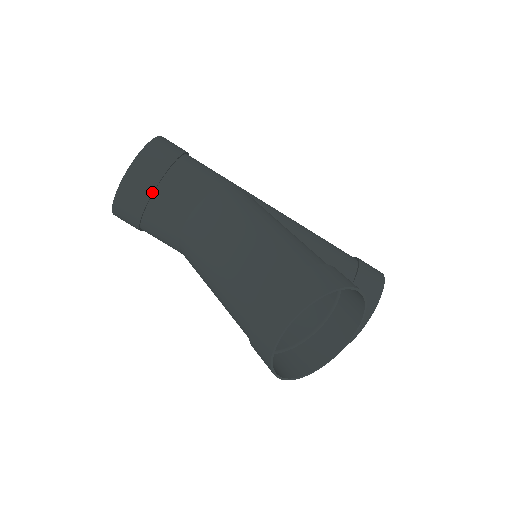
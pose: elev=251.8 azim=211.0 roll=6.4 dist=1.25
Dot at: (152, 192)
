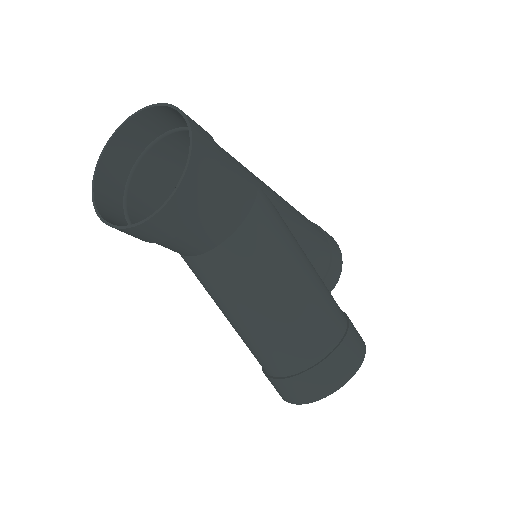
Dot at: (185, 230)
